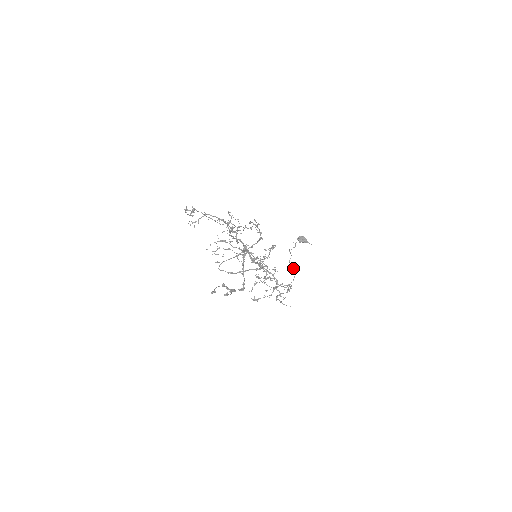
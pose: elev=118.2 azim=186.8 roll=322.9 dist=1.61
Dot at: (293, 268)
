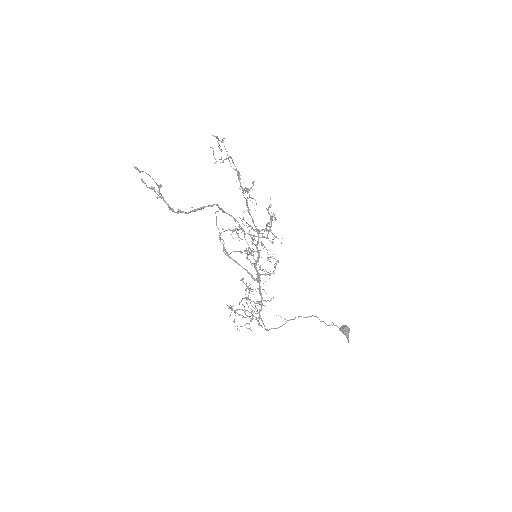
Dot at: (290, 319)
